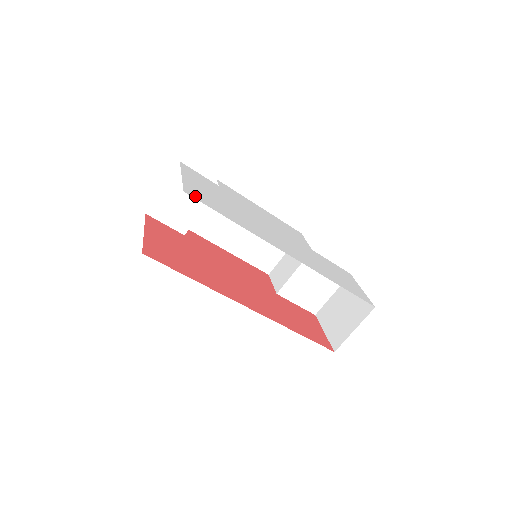
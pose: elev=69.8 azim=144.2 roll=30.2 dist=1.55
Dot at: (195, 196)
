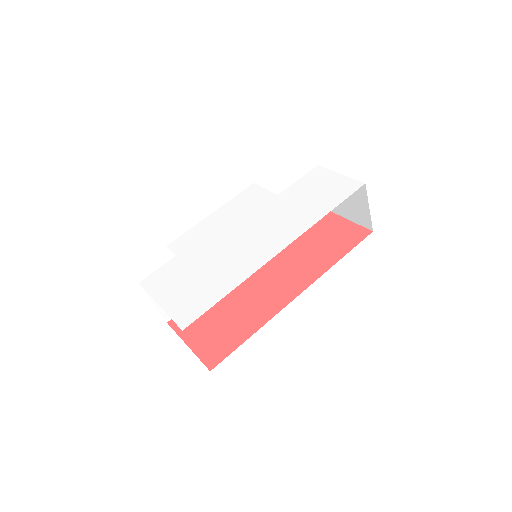
Dot at: (189, 318)
